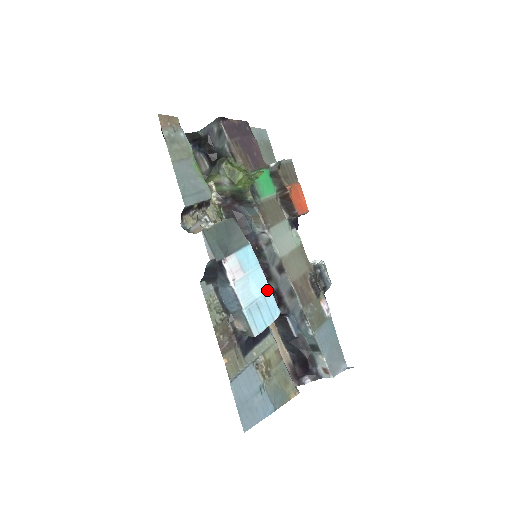
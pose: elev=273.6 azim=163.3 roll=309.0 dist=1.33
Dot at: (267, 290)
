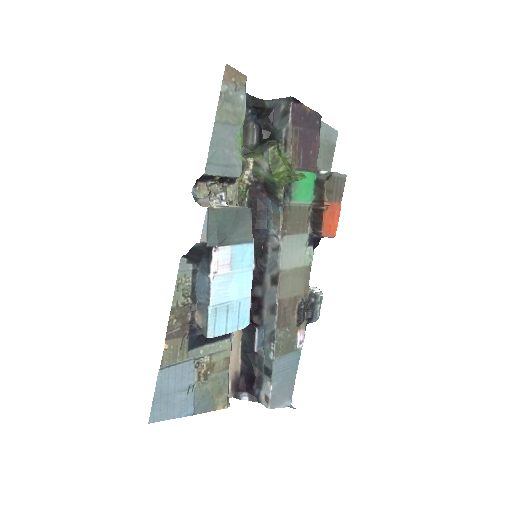
Dot at: (247, 297)
